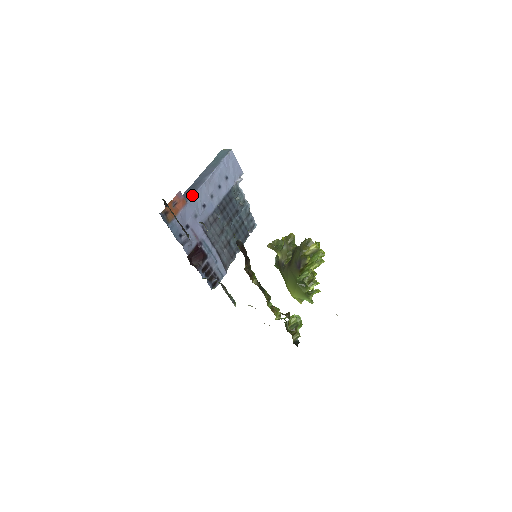
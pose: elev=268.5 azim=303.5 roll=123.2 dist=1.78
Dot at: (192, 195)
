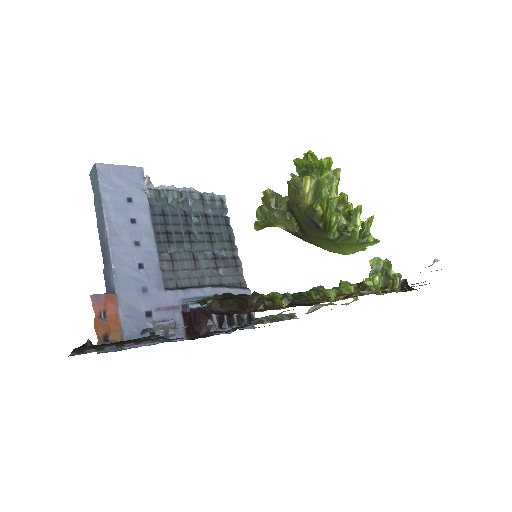
Dot at: (112, 276)
